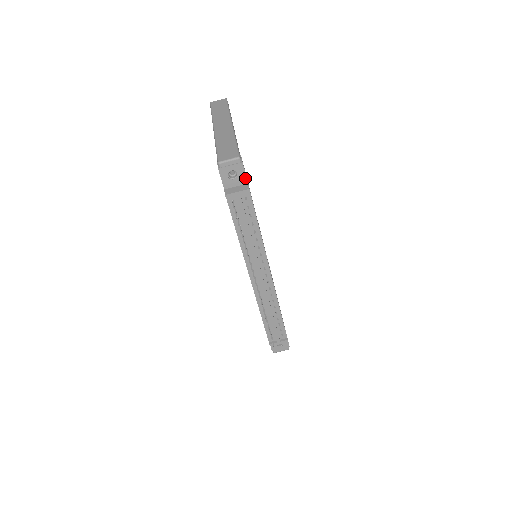
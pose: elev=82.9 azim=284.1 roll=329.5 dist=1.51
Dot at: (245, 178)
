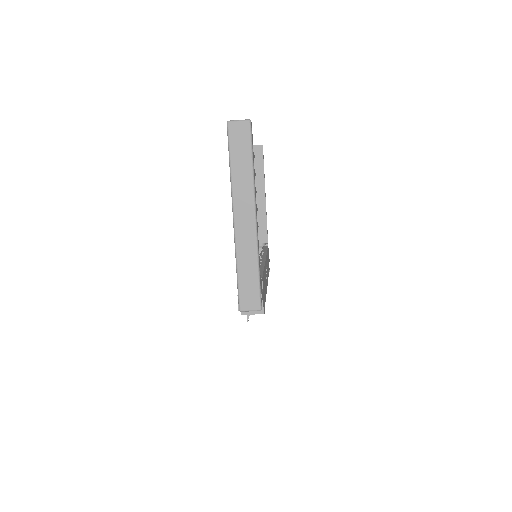
Dot at: occluded
